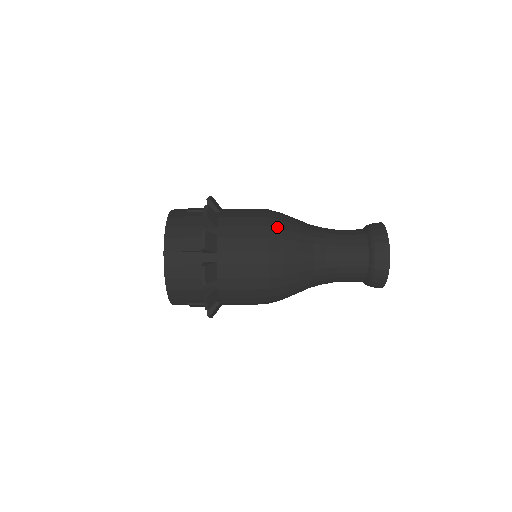
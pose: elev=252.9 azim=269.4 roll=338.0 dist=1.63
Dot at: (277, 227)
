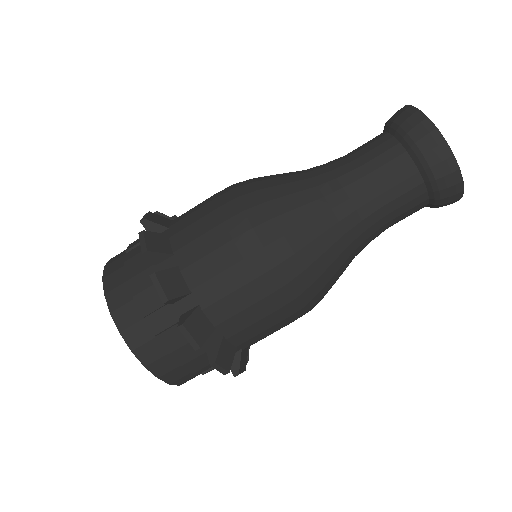
Dot at: (256, 204)
